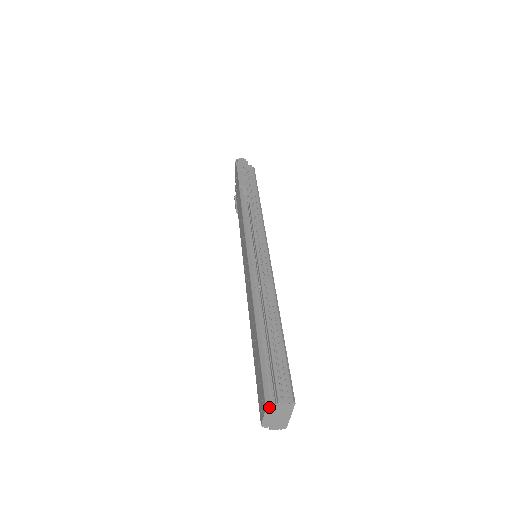
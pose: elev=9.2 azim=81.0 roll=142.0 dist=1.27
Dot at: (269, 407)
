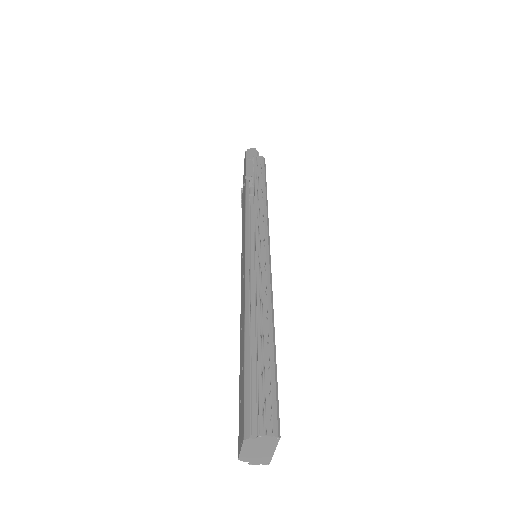
Dot at: (248, 439)
